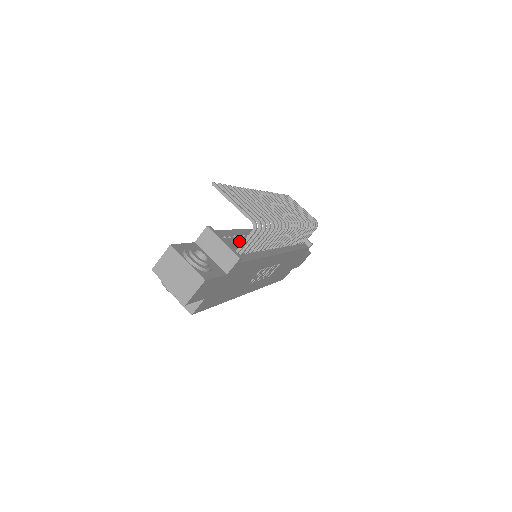
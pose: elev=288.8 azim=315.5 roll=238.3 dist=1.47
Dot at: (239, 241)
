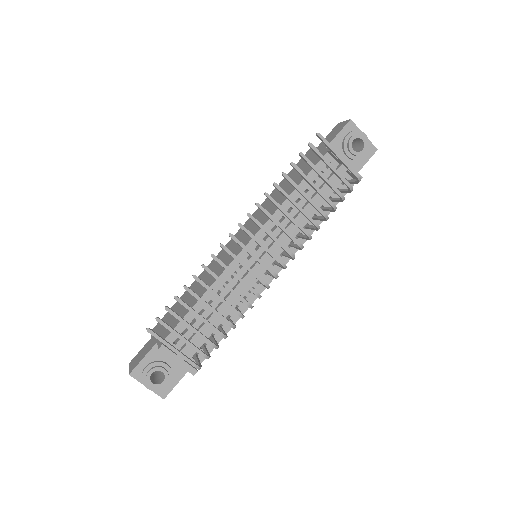
Dot at: occluded
